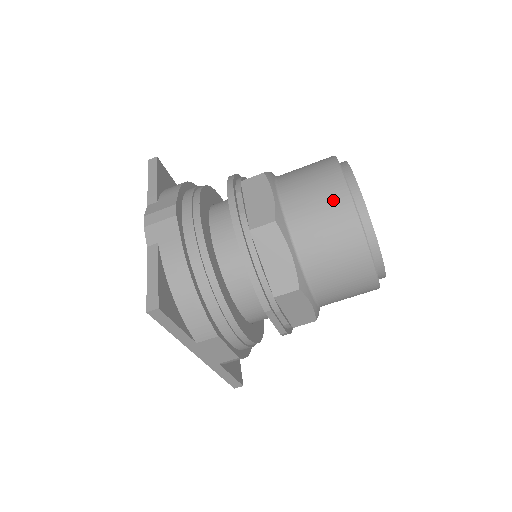
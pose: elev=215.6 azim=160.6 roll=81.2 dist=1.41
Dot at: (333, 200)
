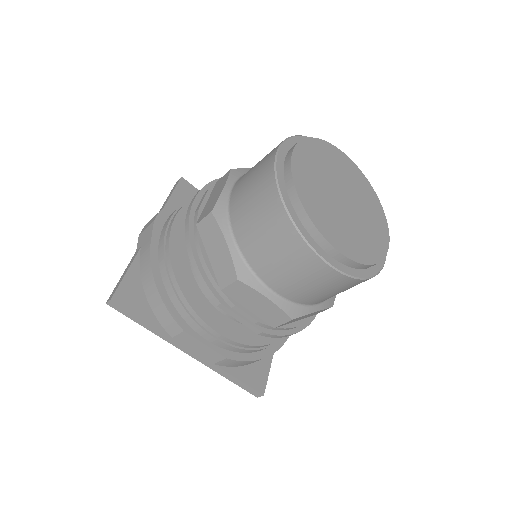
Dot at: (261, 180)
